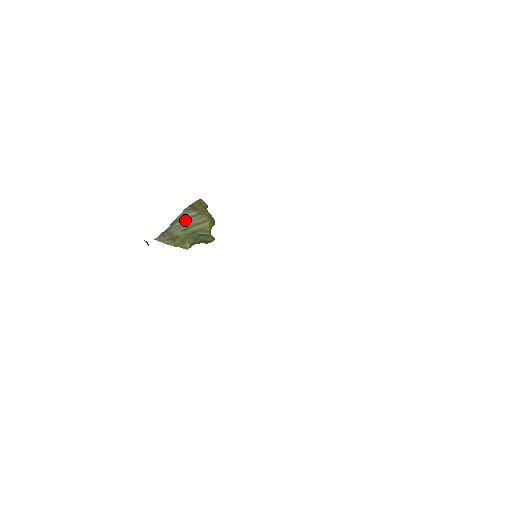
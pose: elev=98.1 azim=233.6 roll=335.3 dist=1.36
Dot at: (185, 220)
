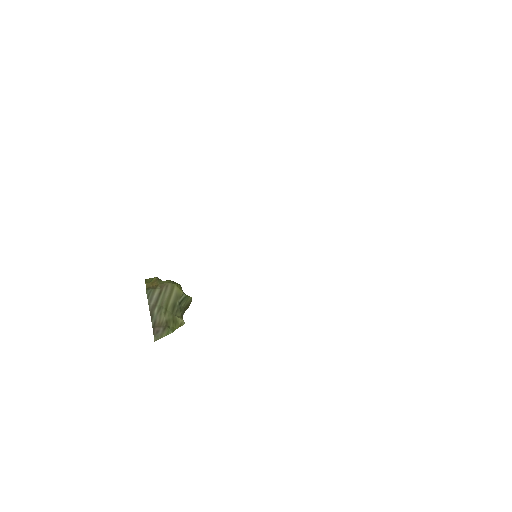
Dot at: (157, 303)
